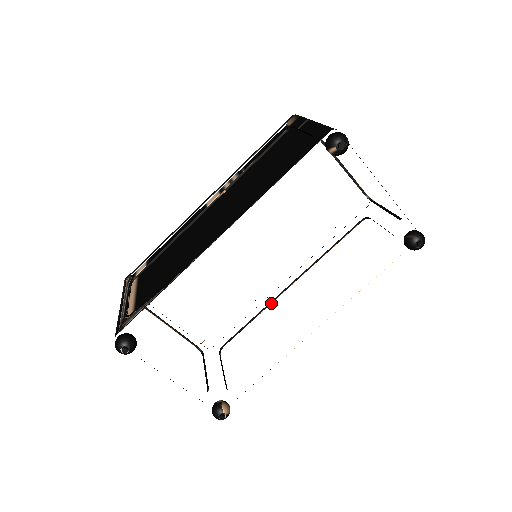
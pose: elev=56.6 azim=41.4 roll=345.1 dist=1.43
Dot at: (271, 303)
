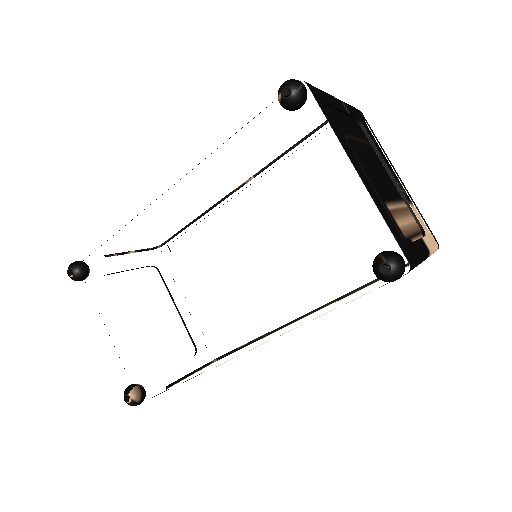
Dot at: (276, 331)
